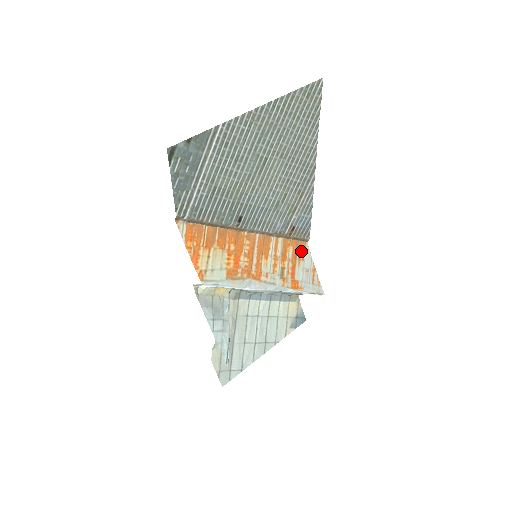
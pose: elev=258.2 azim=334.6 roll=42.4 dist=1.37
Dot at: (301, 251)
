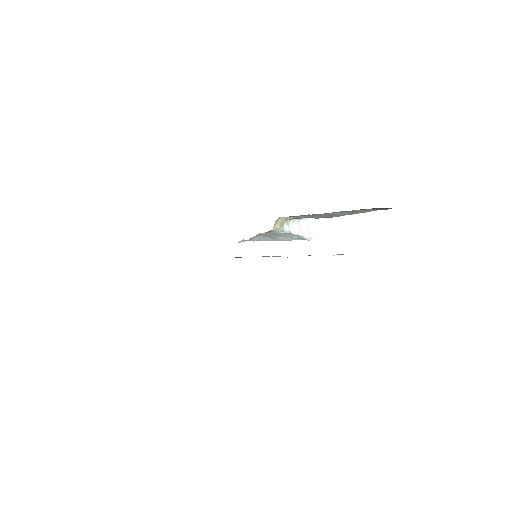
Dot at: occluded
